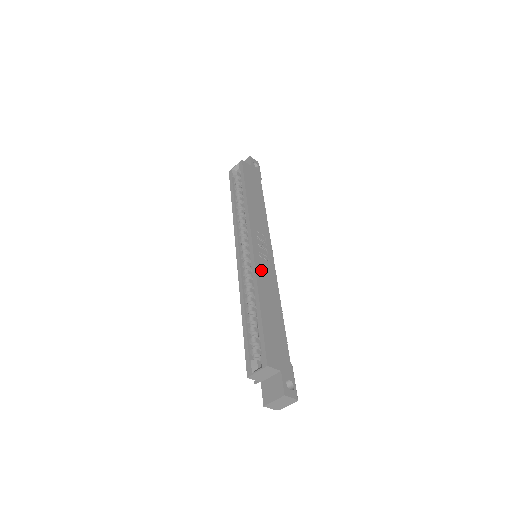
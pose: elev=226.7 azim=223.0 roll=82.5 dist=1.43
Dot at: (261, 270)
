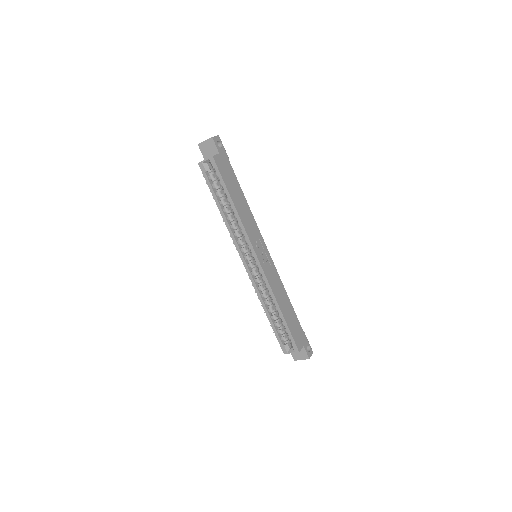
Dot at: (271, 280)
